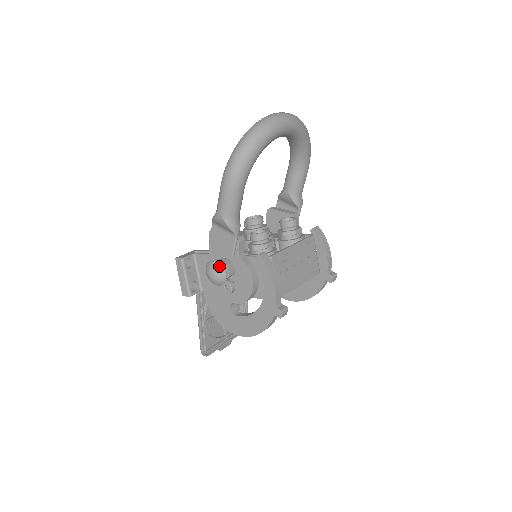
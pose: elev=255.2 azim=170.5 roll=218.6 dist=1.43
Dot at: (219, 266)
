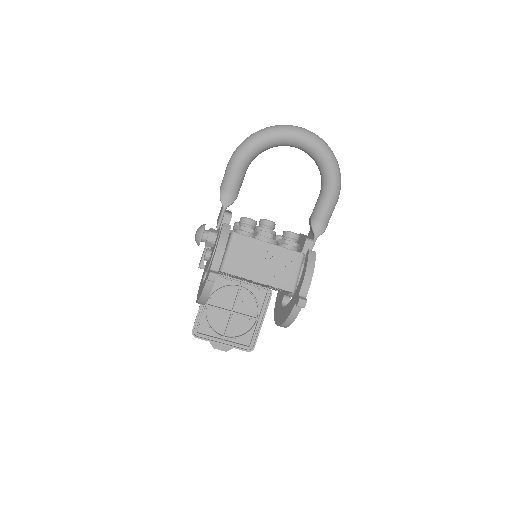
Dot at: (202, 227)
